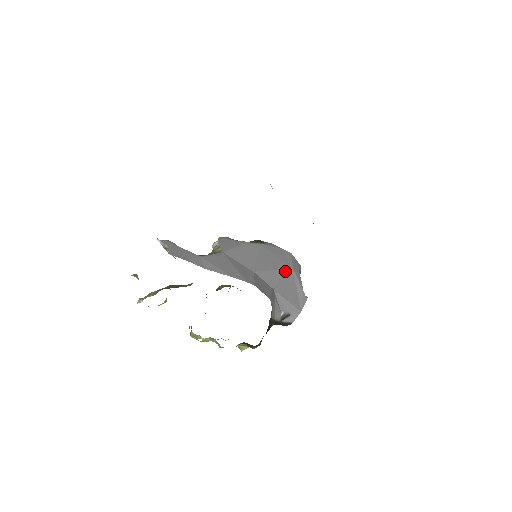
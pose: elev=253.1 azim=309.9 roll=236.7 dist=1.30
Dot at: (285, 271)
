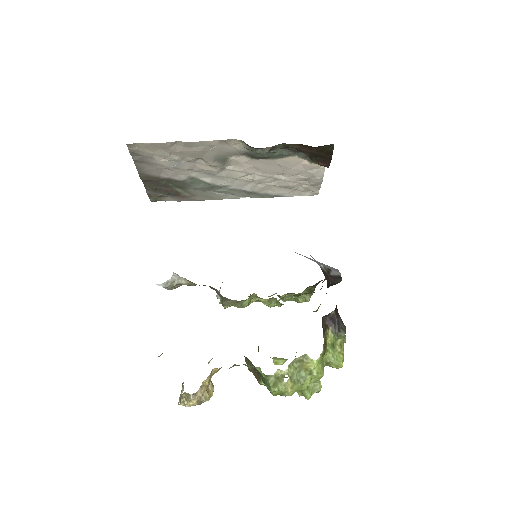
Dot at: occluded
